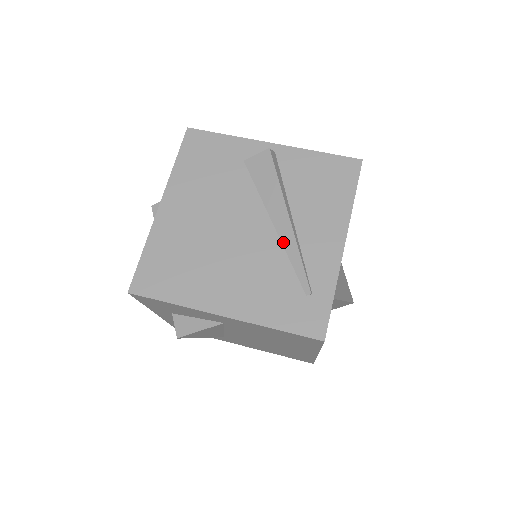
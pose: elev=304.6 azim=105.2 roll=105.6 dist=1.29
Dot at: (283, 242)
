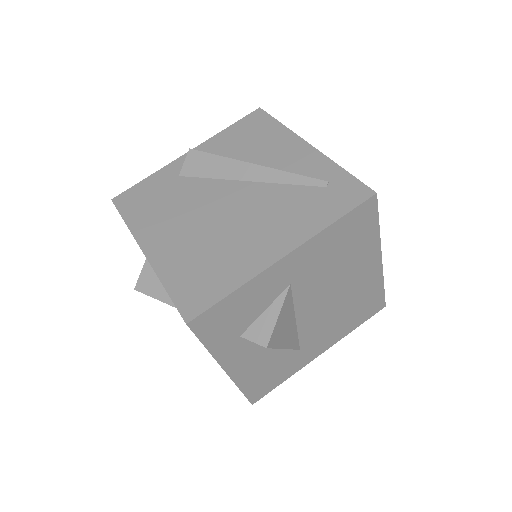
Dot at: (268, 181)
